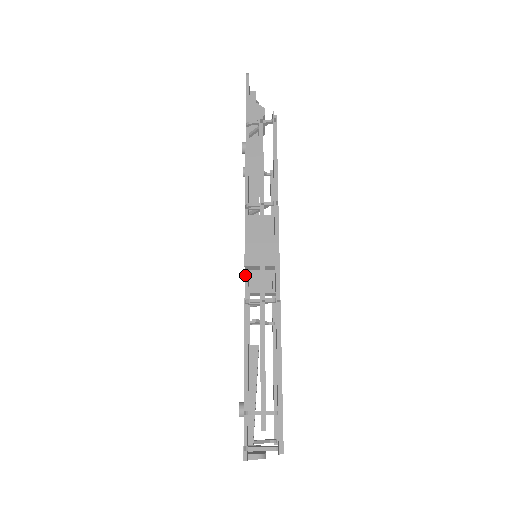
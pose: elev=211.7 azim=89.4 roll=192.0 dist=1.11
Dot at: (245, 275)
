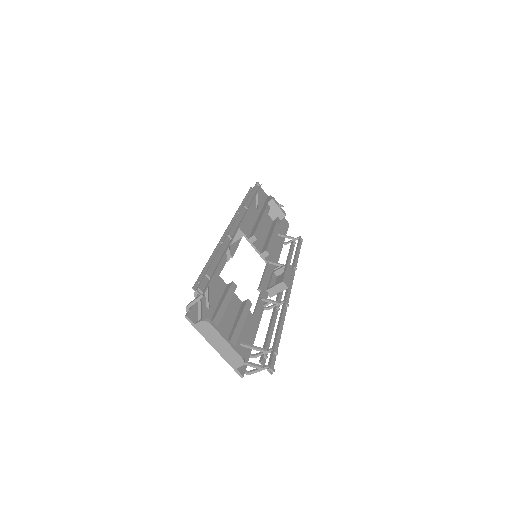
Dot at: occluded
